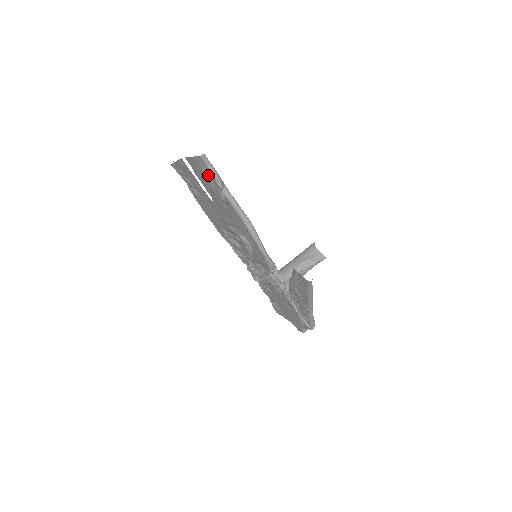
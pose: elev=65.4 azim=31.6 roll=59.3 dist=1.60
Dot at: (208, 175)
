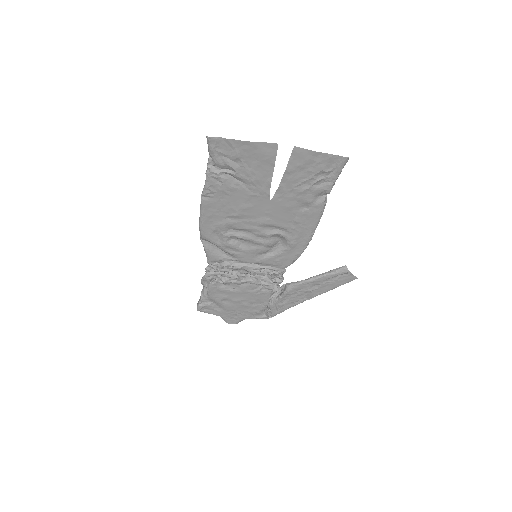
Dot at: (321, 176)
